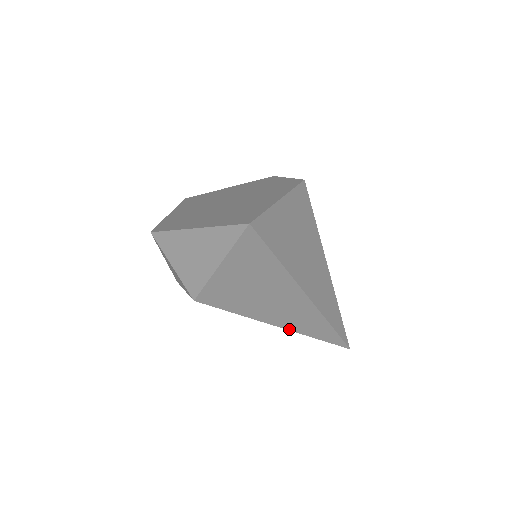
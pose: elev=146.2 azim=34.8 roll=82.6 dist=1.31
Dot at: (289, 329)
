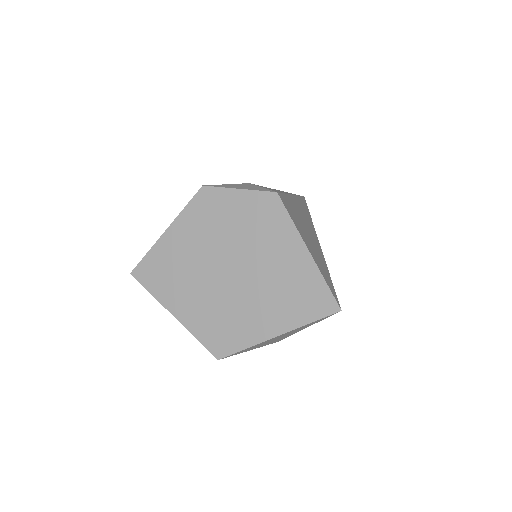
Dot at: occluded
